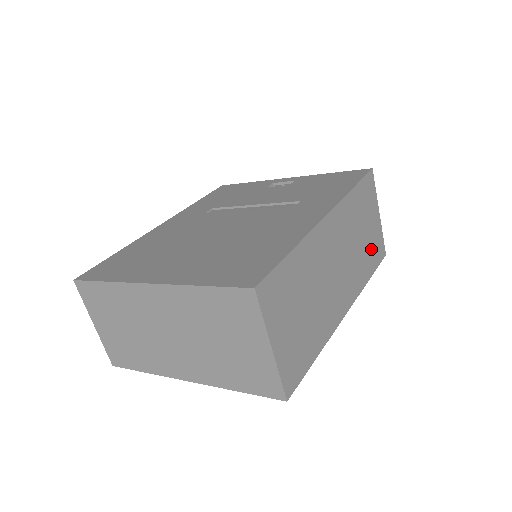
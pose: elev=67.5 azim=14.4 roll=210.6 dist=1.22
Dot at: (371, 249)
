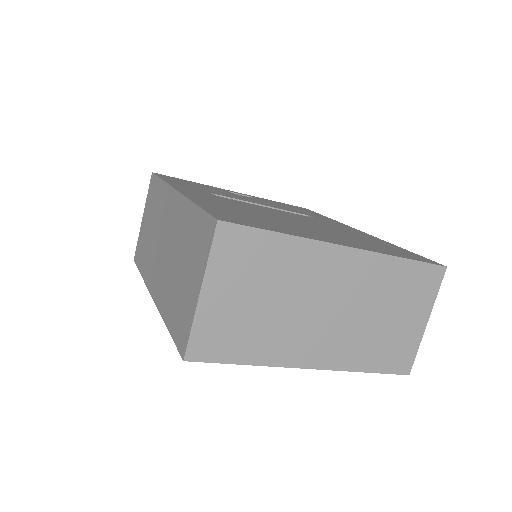
Dot at: occluded
